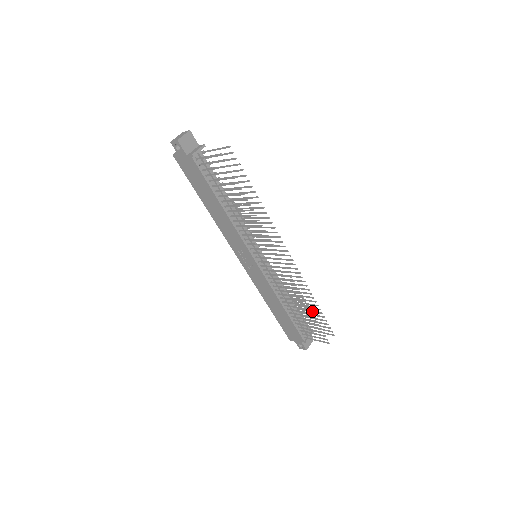
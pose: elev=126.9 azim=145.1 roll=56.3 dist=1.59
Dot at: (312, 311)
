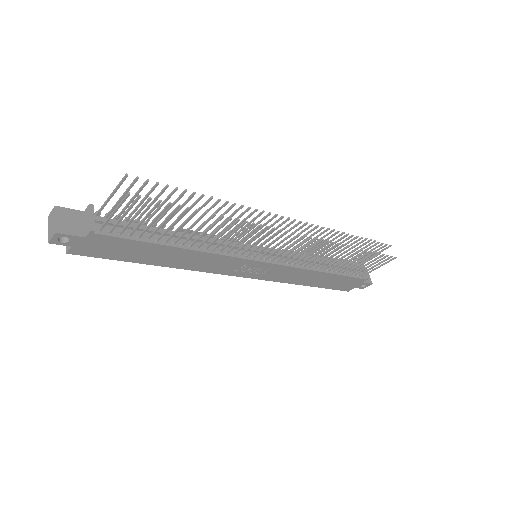
Dot at: occluded
